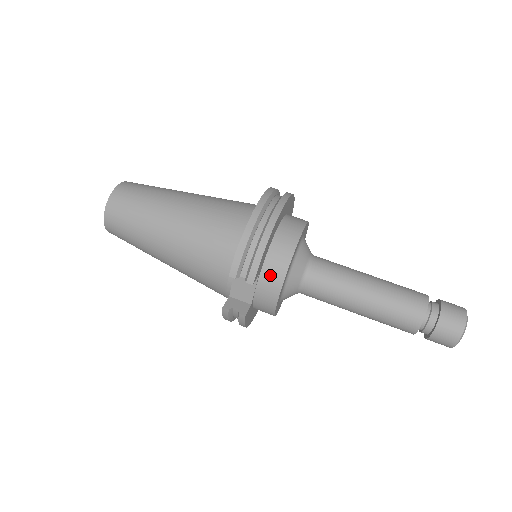
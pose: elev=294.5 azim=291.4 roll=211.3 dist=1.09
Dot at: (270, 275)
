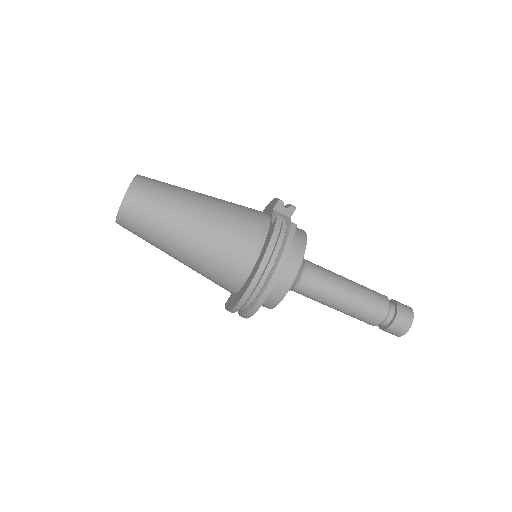
Dot at: occluded
